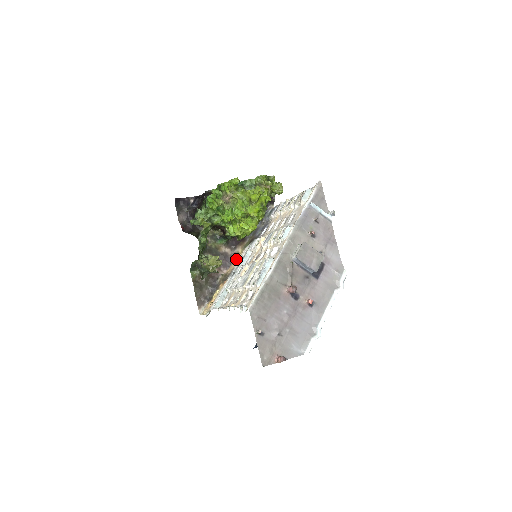
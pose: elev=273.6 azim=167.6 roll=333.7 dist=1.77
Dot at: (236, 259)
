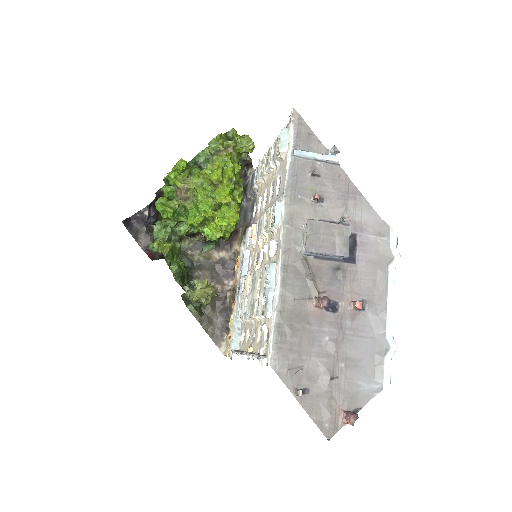
Dot at: (237, 263)
